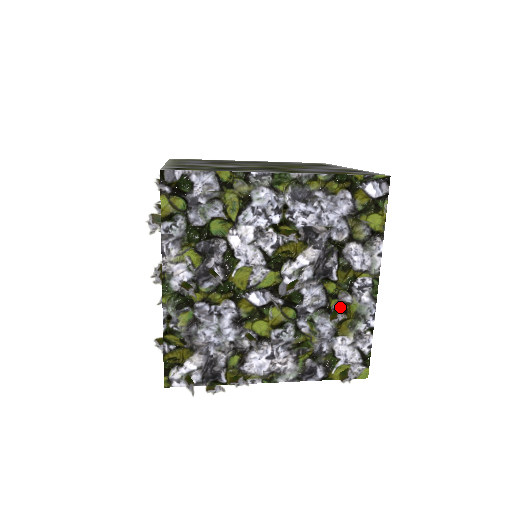
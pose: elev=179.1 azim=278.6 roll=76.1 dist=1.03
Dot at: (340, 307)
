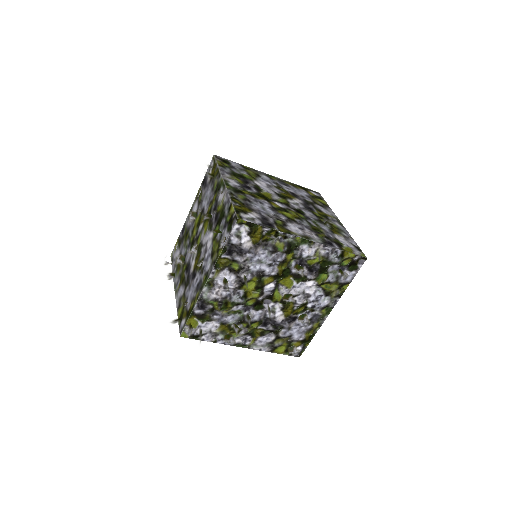
Dot at: (327, 220)
